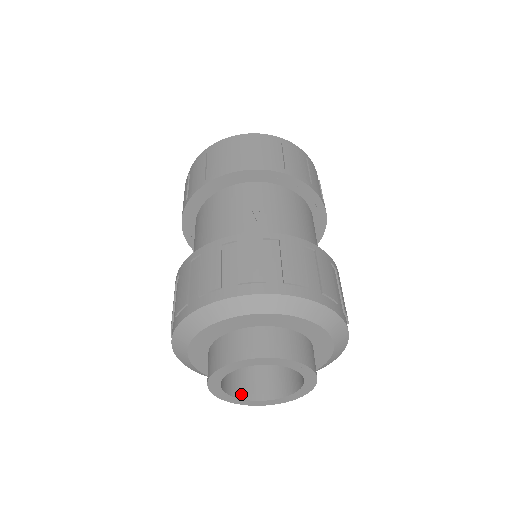
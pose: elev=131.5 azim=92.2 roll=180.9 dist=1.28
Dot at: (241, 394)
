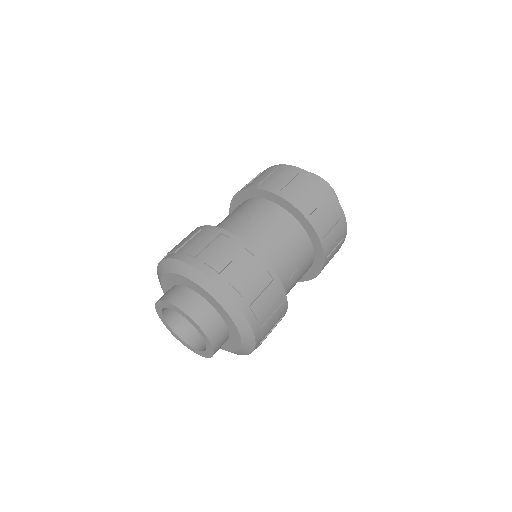
Dot at: (183, 336)
